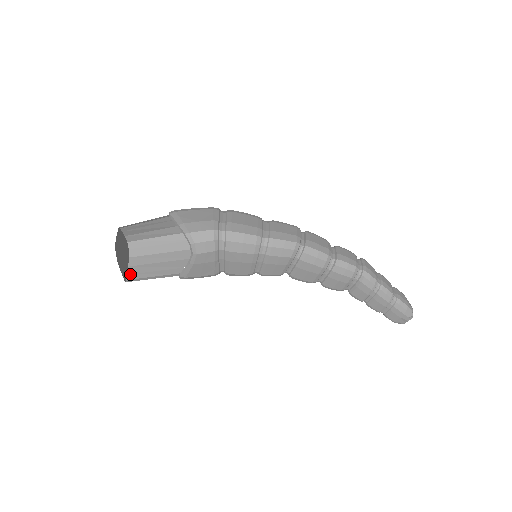
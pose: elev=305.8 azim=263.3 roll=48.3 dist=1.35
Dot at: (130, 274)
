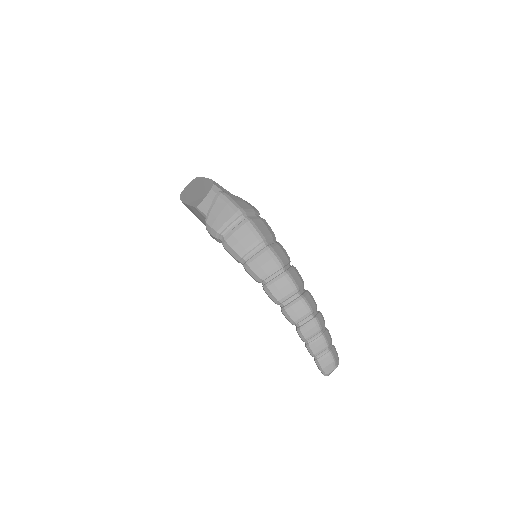
Dot at: (203, 202)
